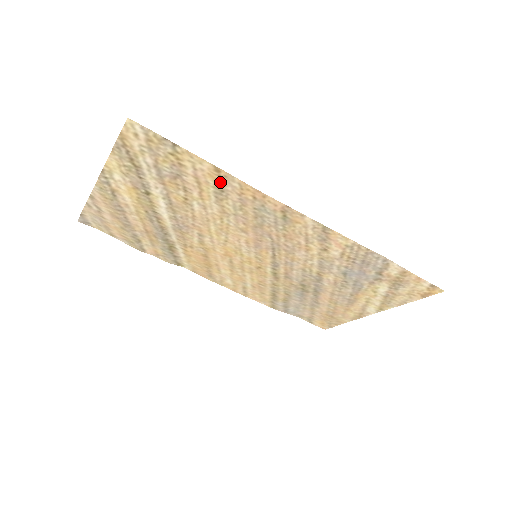
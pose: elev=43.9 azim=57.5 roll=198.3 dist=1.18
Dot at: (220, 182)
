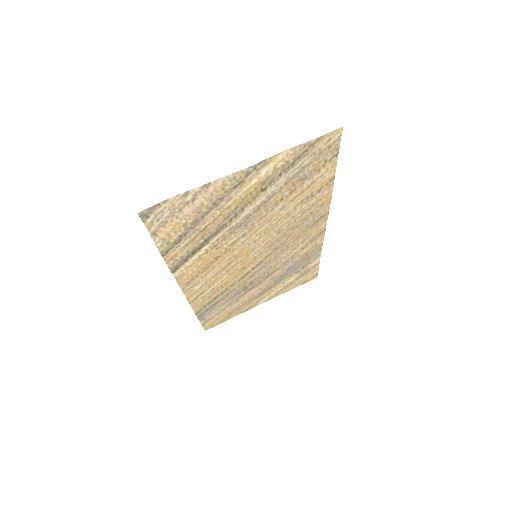
Dot at: (320, 189)
